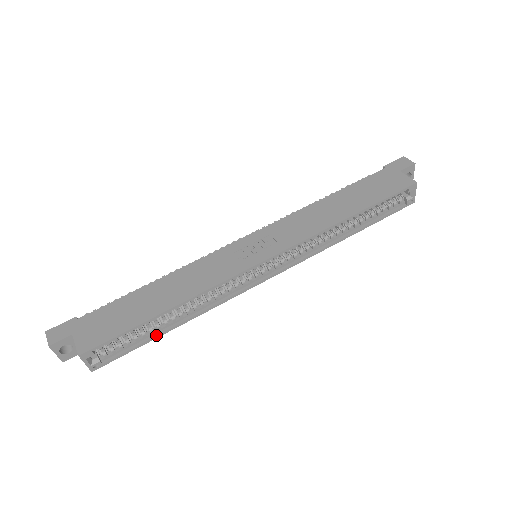
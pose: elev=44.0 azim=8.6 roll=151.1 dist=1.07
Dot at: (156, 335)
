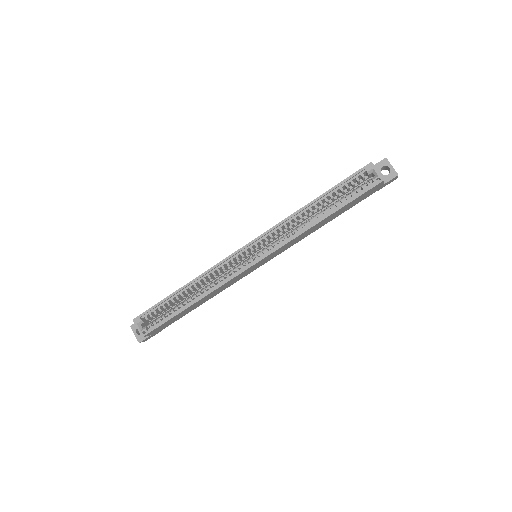
Dot at: (179, 311)
